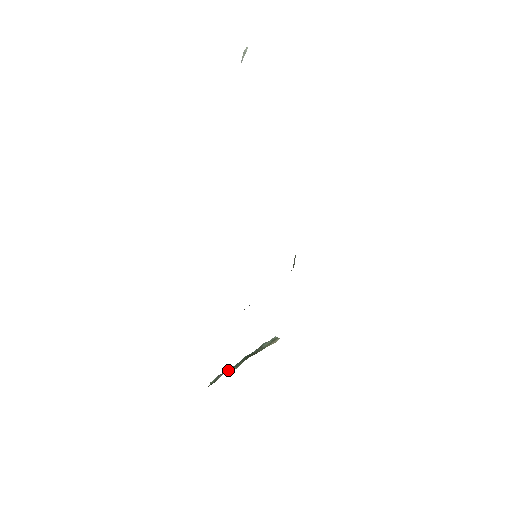
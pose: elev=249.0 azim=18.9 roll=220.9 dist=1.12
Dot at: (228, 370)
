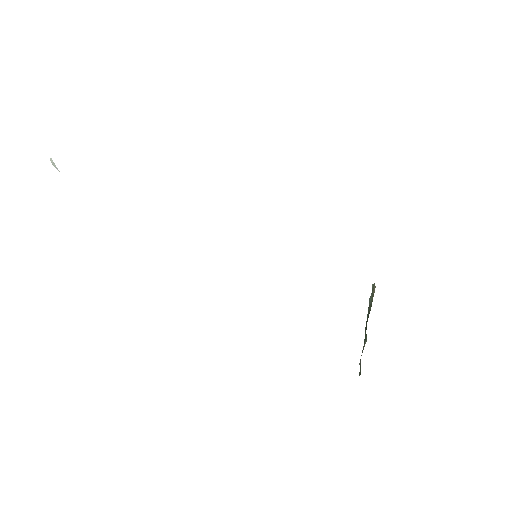
Dot at: (362, 350)
